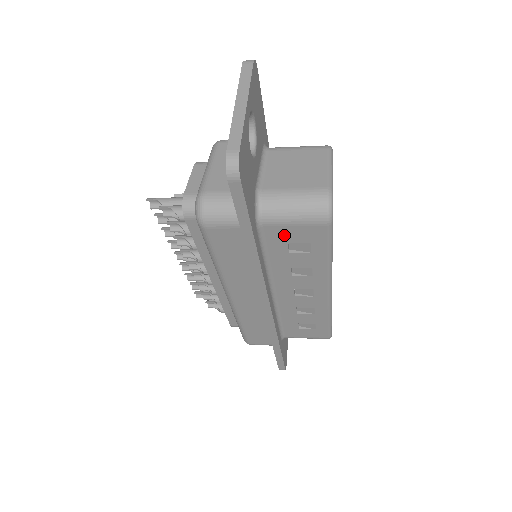
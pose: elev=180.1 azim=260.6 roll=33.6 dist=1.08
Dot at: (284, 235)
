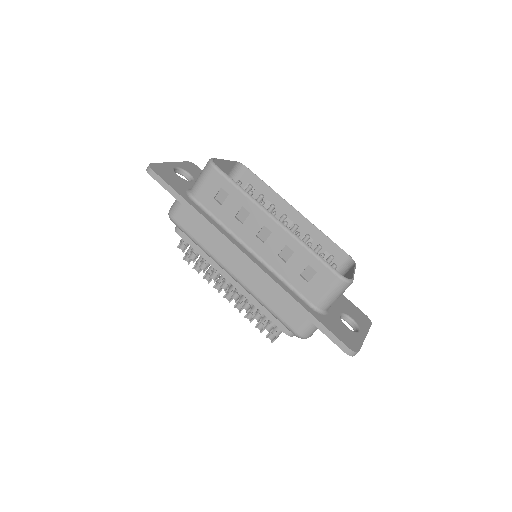
Dot at: (207, 195)
